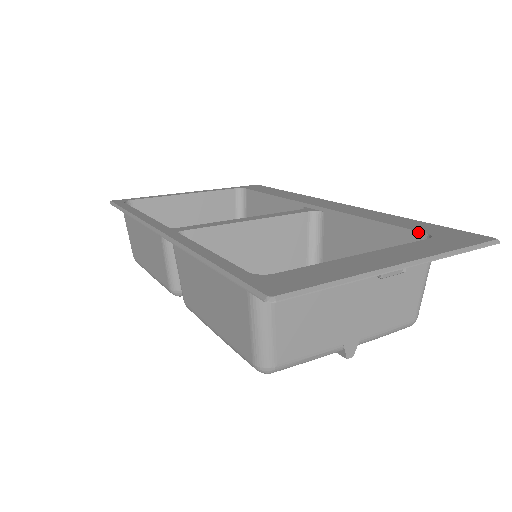
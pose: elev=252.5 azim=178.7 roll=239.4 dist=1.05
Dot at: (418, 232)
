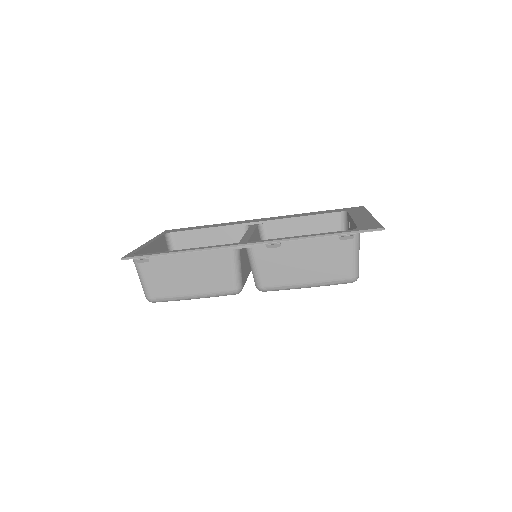
Dot at: (335, 212)
